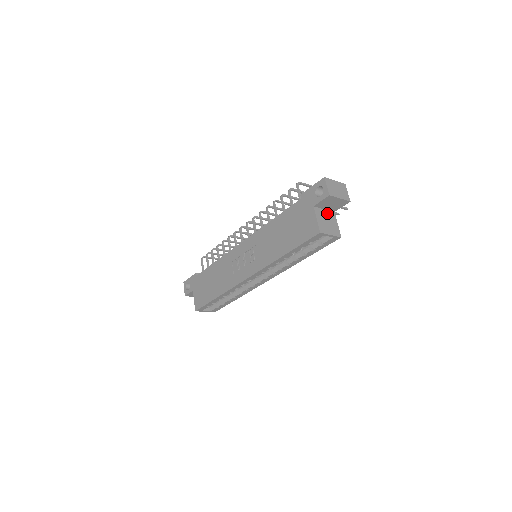
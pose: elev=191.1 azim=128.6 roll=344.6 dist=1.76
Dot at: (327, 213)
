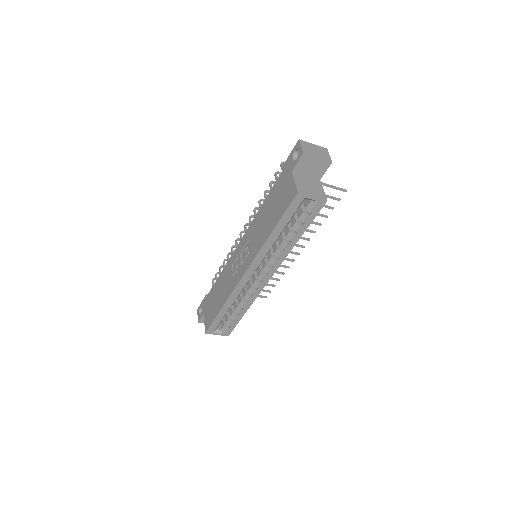
Dot at: (310, 179)
